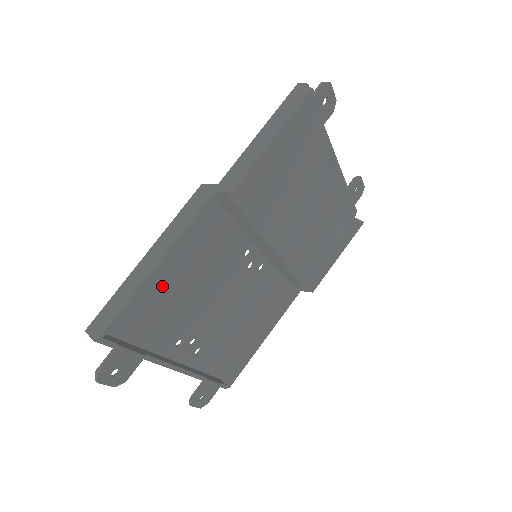
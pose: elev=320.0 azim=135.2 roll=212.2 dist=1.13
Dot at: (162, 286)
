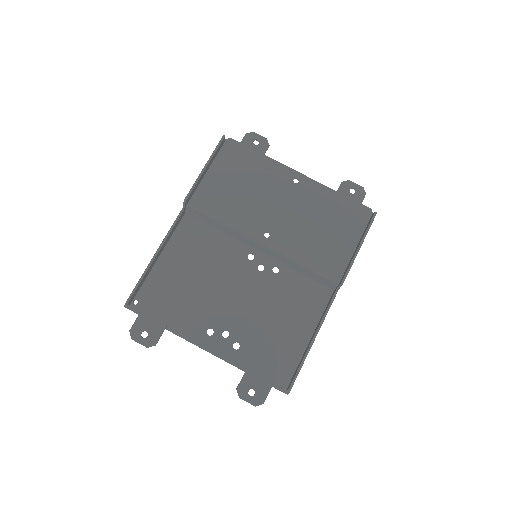
Dot at: (175, 279)
